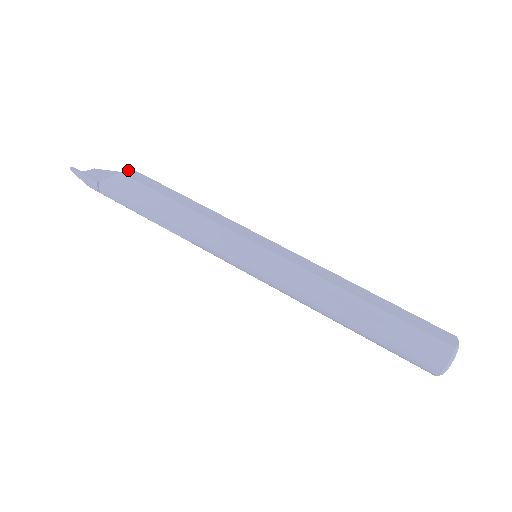
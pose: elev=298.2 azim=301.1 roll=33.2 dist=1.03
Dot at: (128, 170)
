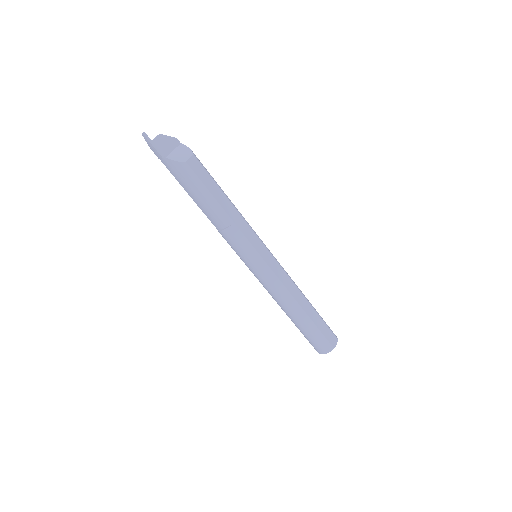
Dot at: (191, 157)
